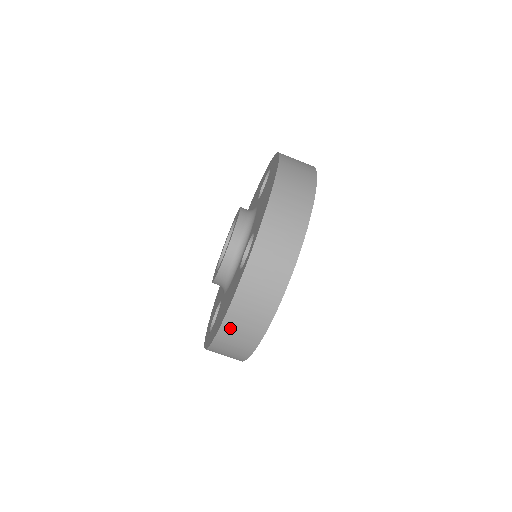
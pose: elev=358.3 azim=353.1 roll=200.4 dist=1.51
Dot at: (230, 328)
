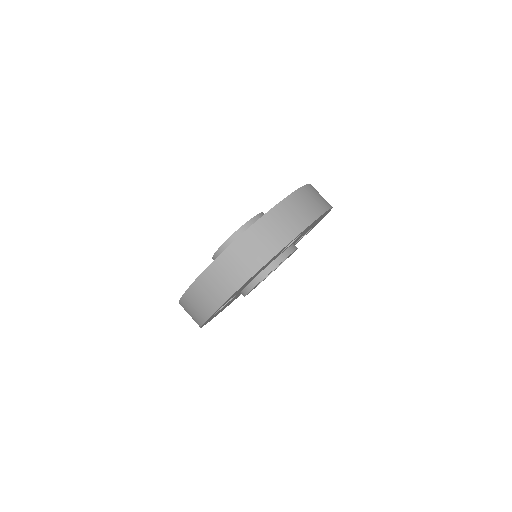
Dot at: (232, 254)
